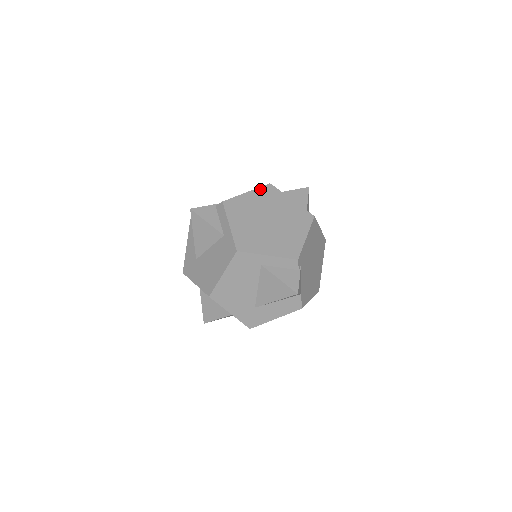
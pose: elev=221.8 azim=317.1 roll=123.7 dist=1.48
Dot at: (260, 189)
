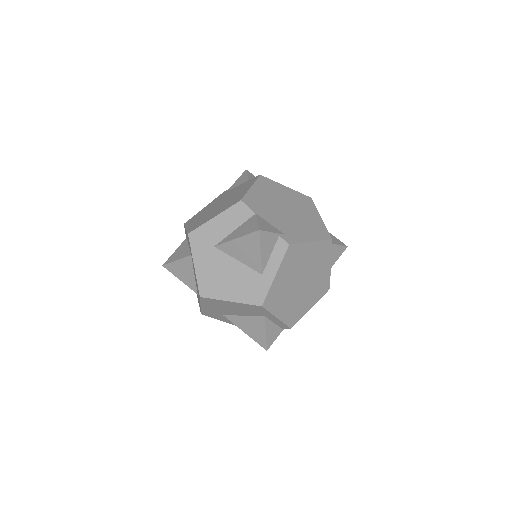
Dot at: (322, 243)
